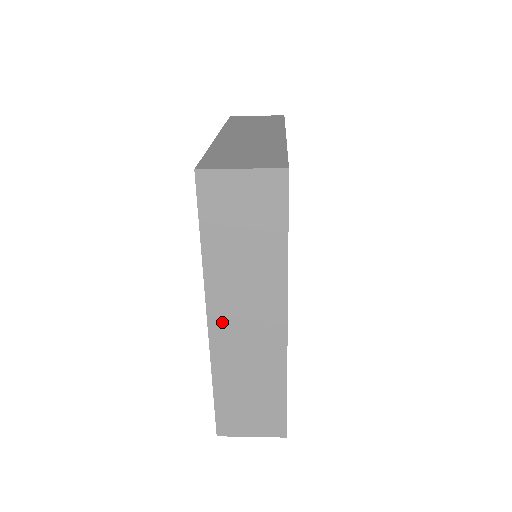
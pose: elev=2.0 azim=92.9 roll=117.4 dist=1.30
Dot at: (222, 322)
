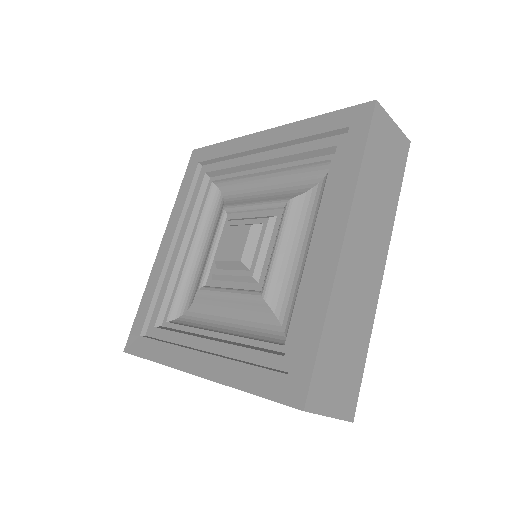
Dot at: (352, 246)
